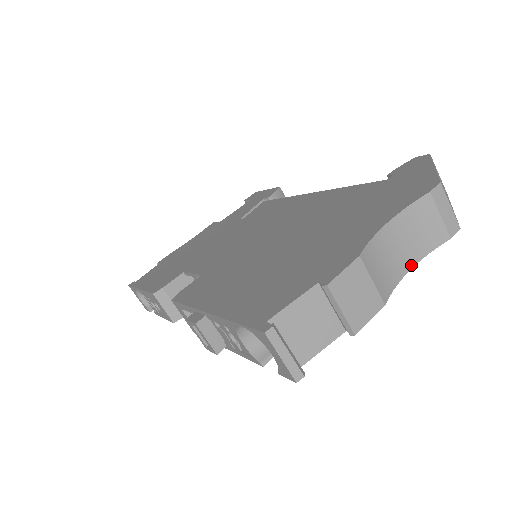
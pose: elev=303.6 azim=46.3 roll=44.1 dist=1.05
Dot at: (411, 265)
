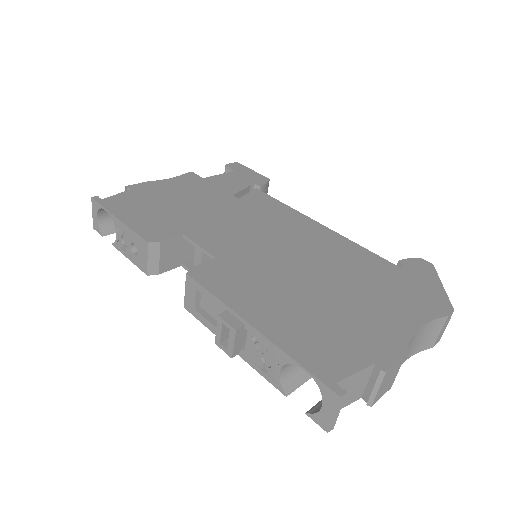
Dot at: (407, 358)
